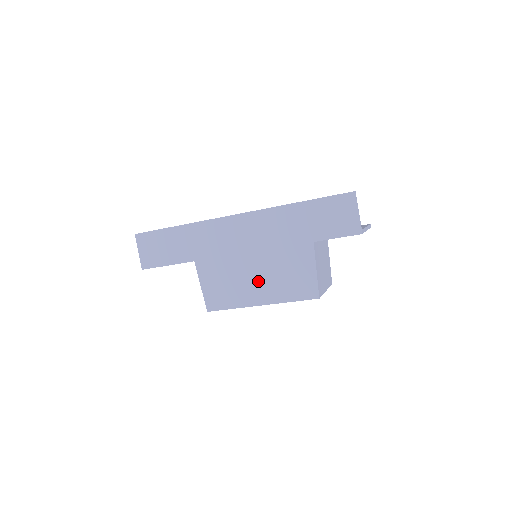
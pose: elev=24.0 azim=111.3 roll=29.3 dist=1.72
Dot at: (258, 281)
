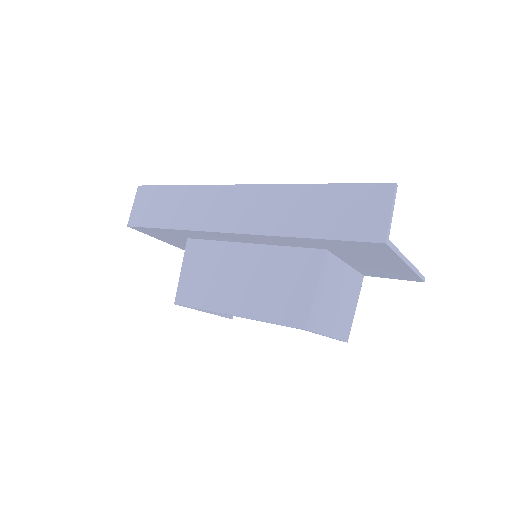
Dot at: (242, 283)
